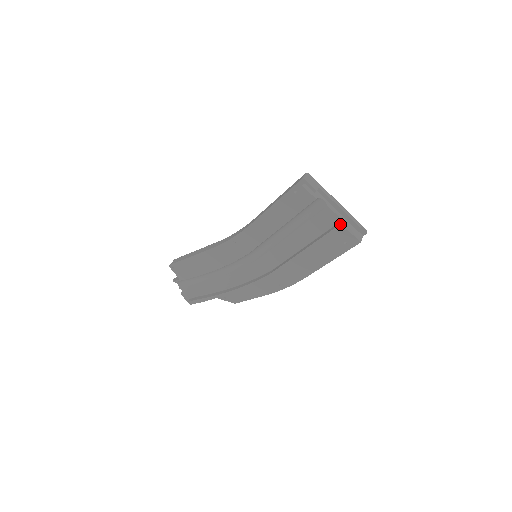
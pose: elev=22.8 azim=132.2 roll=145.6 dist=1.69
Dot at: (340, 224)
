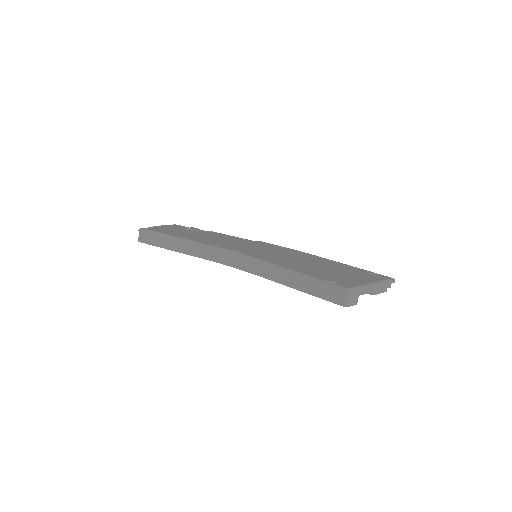
Dot at: occluded
